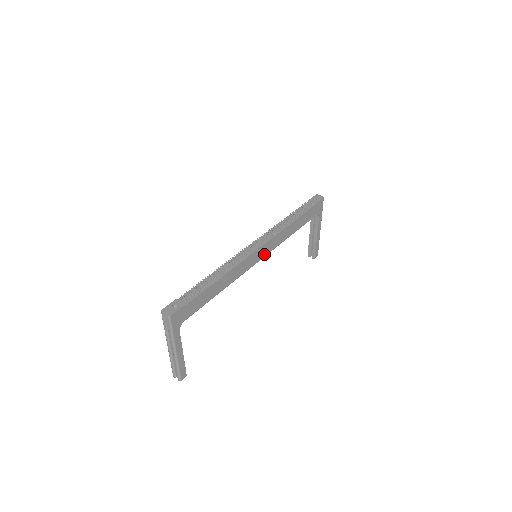
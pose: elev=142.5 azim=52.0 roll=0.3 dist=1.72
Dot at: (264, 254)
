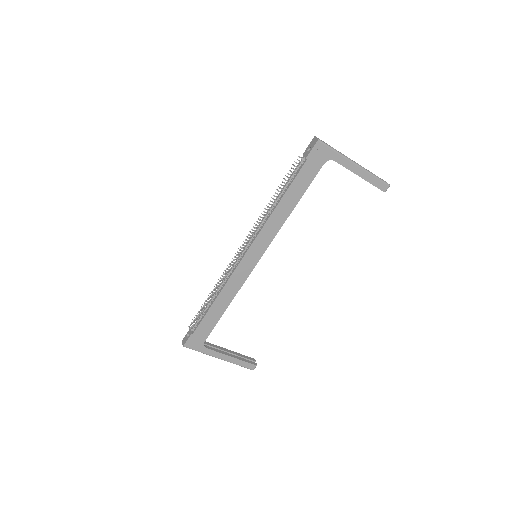
Dot at: (260, 252)
